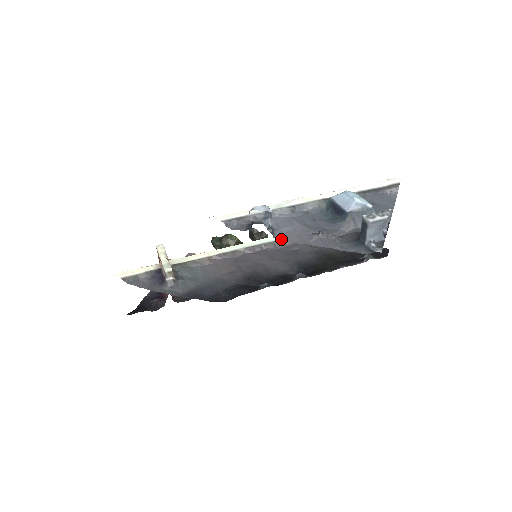
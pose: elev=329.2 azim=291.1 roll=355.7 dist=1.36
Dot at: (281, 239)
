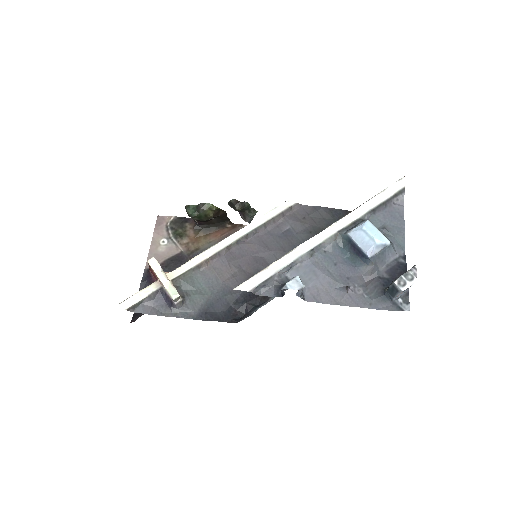
Dot at: (270, 219)
